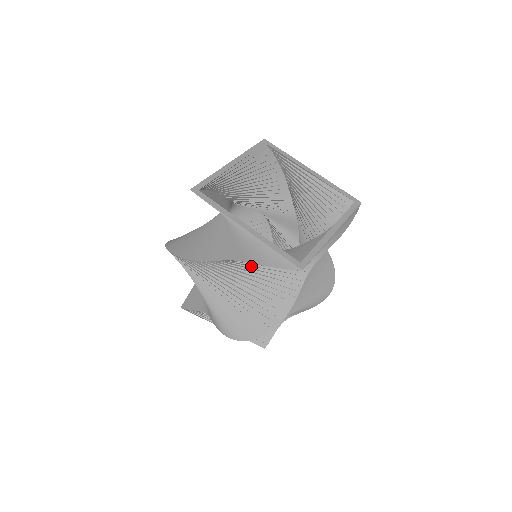
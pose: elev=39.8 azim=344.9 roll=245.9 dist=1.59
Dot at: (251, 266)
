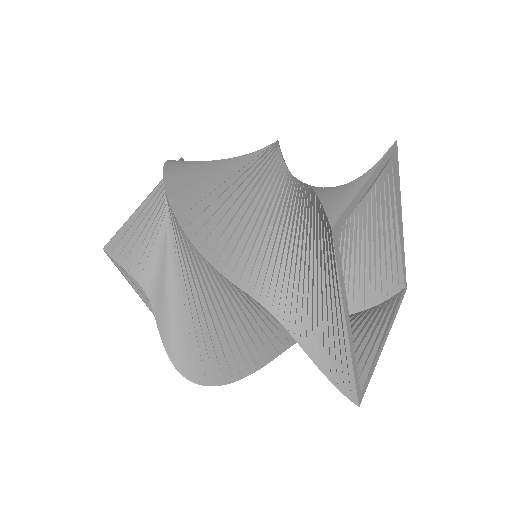
Dot at: occluded
